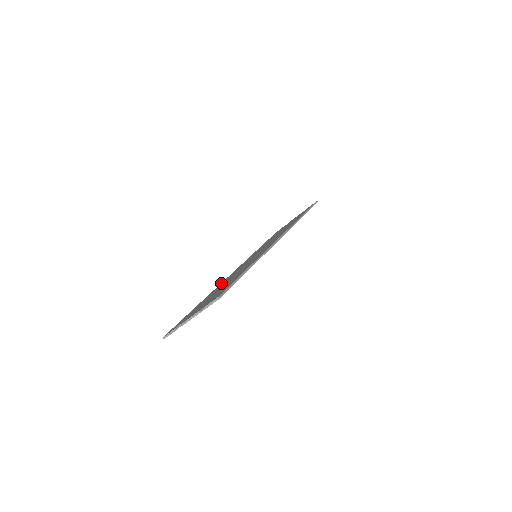
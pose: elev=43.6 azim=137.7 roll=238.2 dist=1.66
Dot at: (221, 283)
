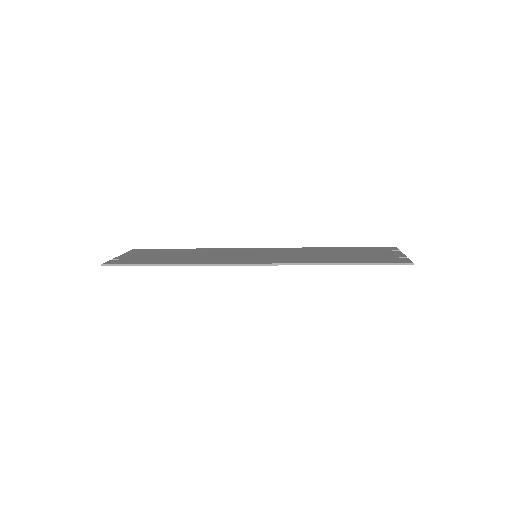
Dot at: (227, 248)
